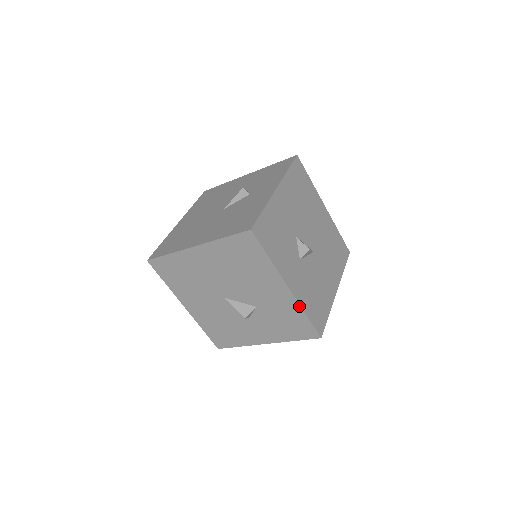
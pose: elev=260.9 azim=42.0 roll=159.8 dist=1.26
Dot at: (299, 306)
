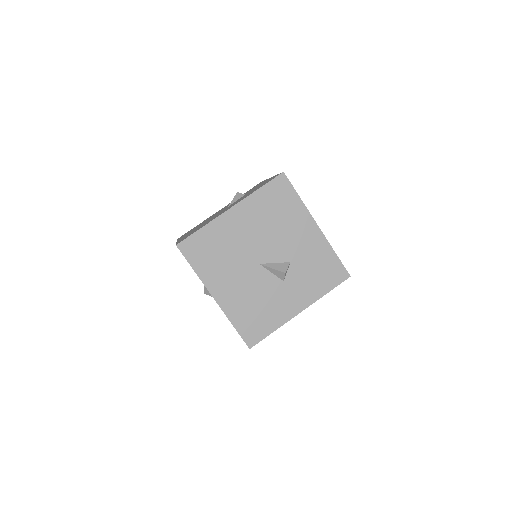
Dot at: (328, 244)
